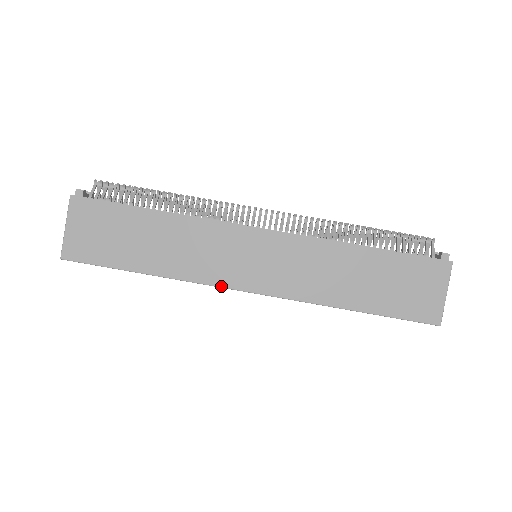
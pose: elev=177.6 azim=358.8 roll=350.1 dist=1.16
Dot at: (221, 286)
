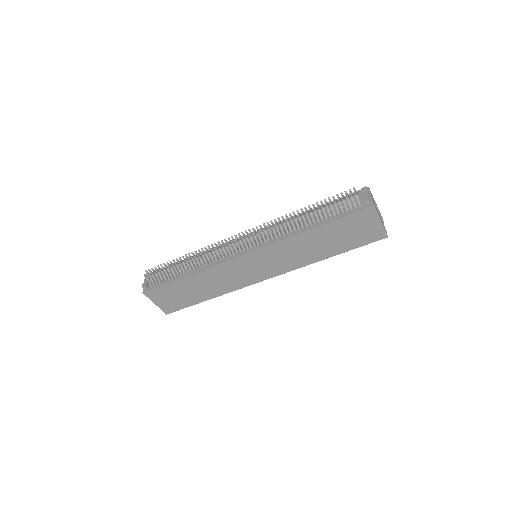
Dot at: occluded
